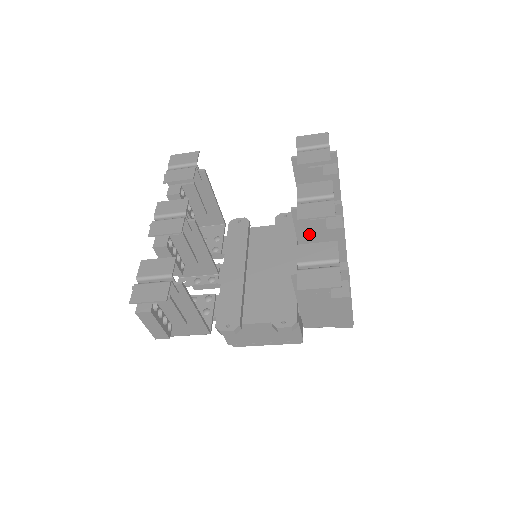
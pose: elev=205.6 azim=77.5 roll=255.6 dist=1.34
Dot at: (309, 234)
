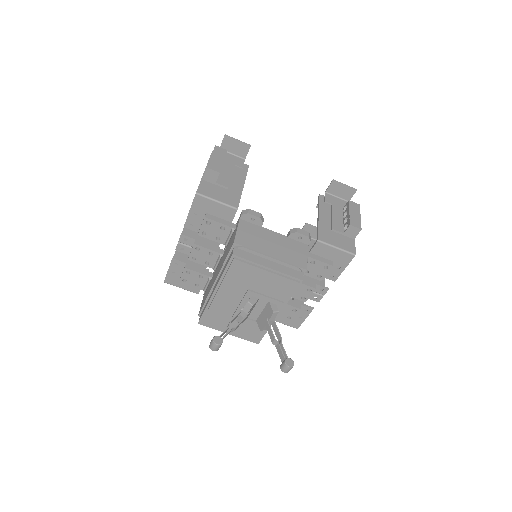
Dot at: occluded
